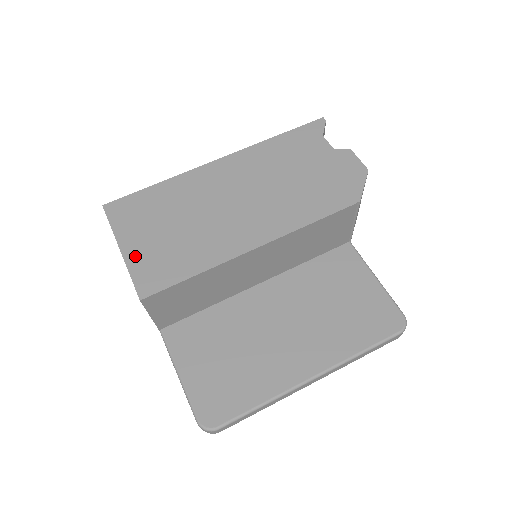
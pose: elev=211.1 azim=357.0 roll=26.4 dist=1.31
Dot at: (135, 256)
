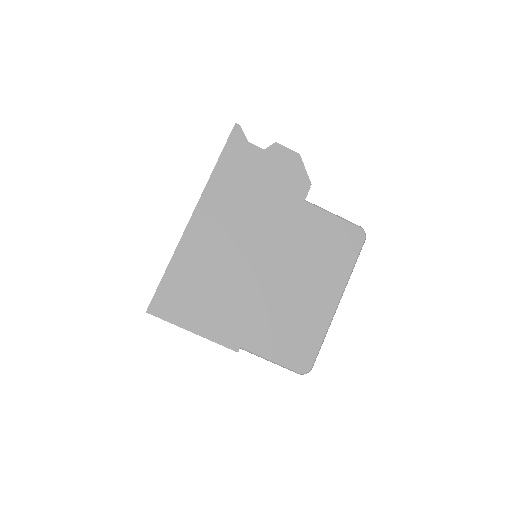
Dot at: (207, 329)
